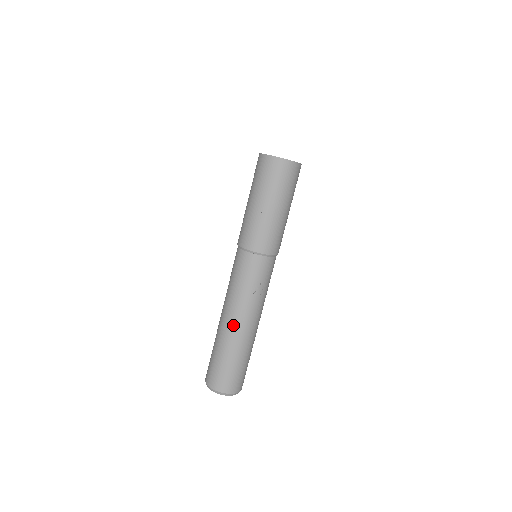
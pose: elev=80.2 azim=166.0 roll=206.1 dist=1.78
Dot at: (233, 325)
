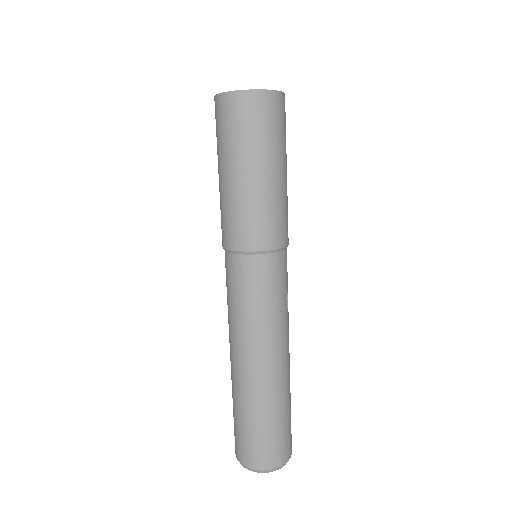
Dot at: (269, 369)
